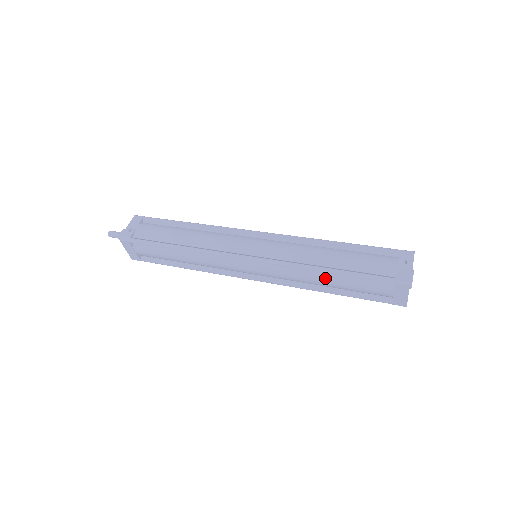
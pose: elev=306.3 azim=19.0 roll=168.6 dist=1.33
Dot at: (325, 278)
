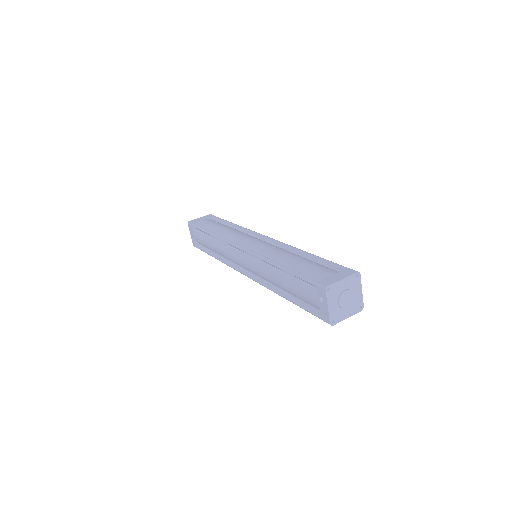
Dot at: occluded
